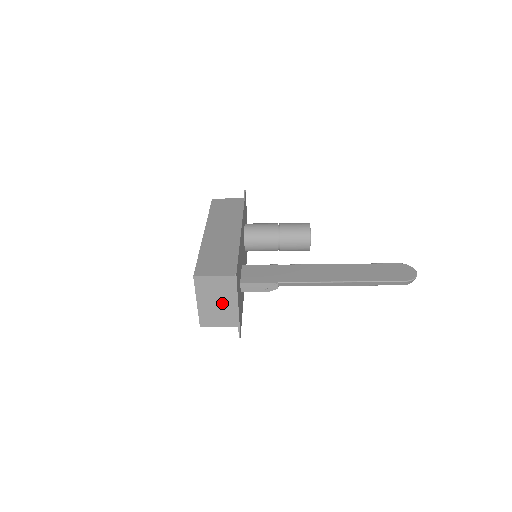
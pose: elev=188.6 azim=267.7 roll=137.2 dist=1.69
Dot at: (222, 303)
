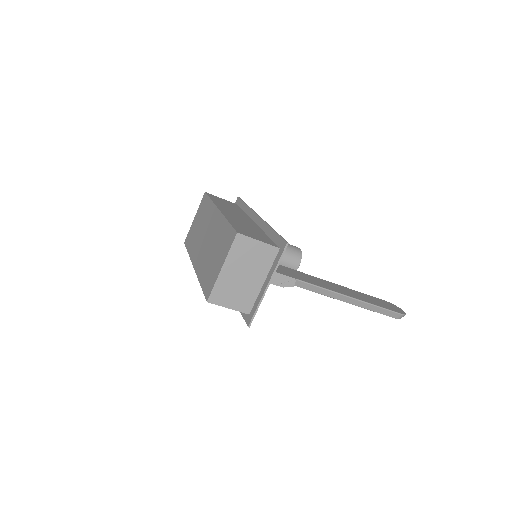
Dot at: (248, 278)
